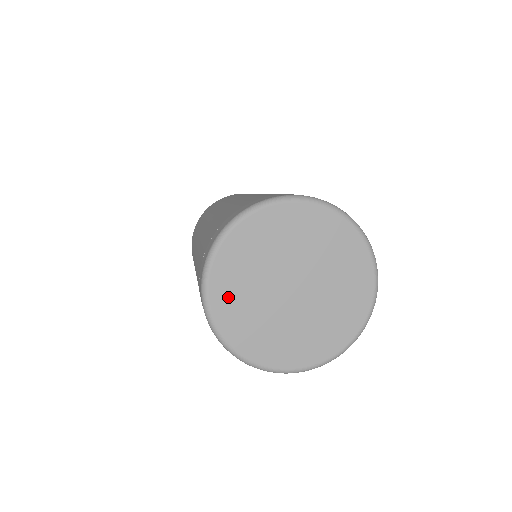
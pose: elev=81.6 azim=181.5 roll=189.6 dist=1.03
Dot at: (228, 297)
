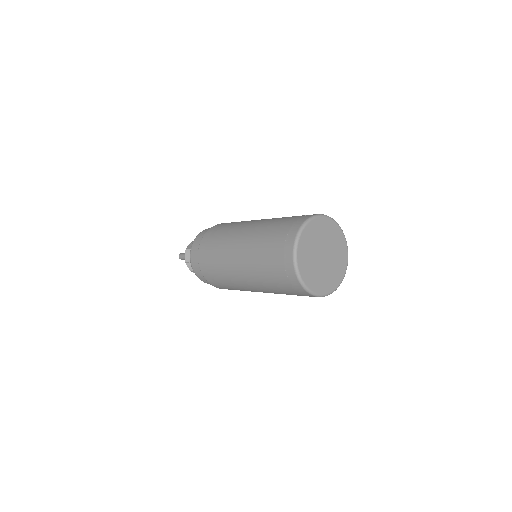
Dot at: (312, 280)
